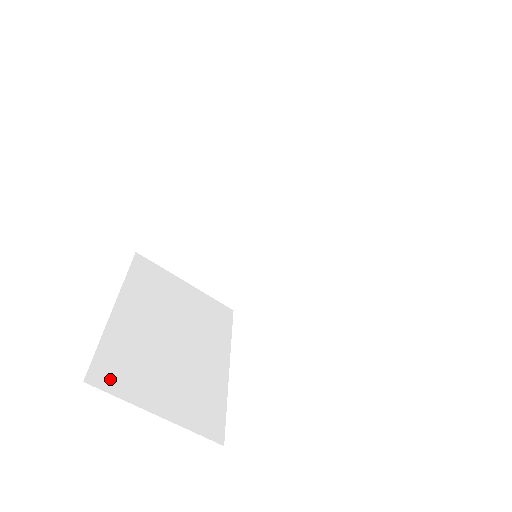
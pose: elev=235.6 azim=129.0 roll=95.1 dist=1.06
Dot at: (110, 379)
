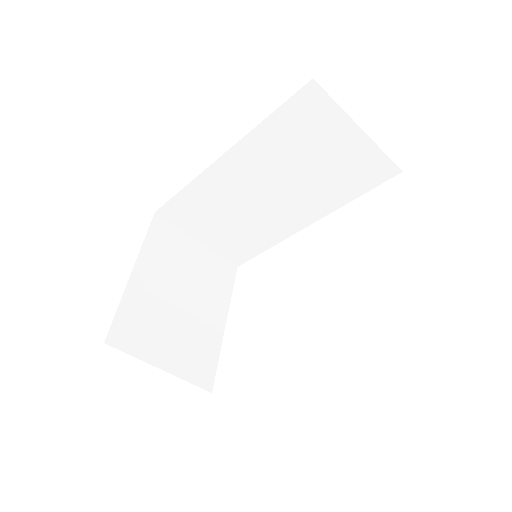
Dot at: (125, 340)
